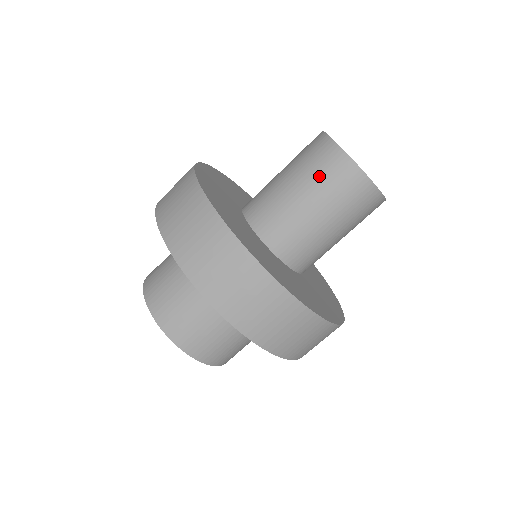
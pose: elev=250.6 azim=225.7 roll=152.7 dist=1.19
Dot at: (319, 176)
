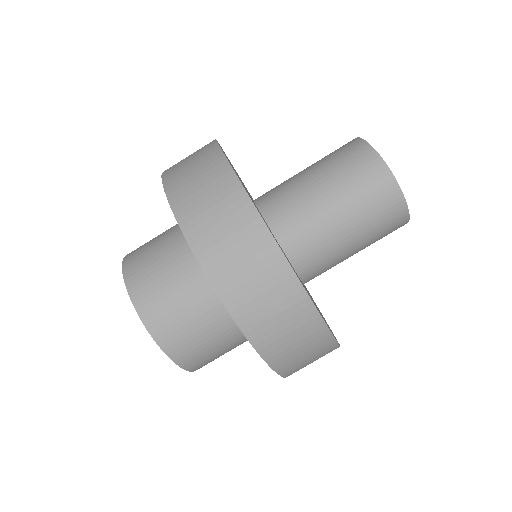
Dot at: (345, 172)
